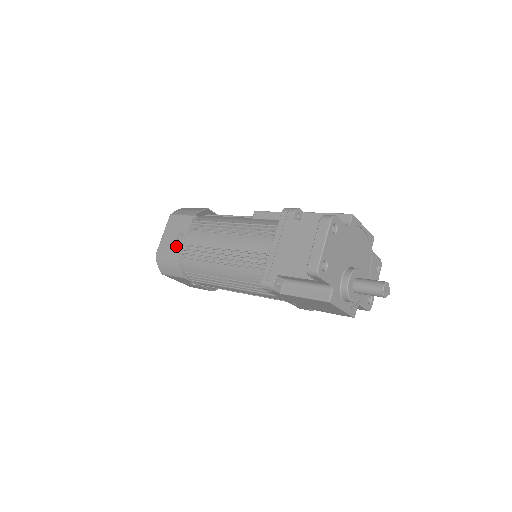
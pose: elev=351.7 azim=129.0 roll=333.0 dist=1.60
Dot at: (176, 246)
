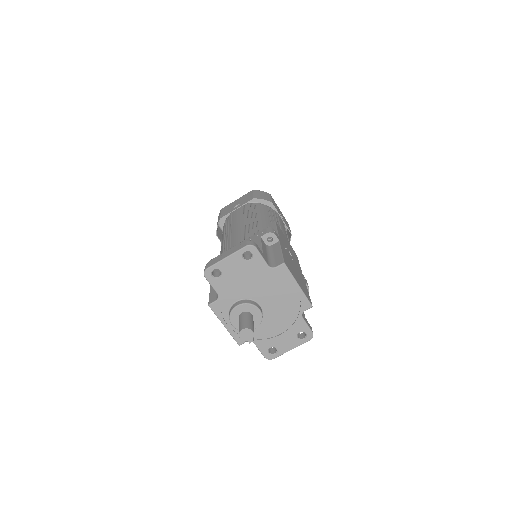
Dot at: (229, 210)
